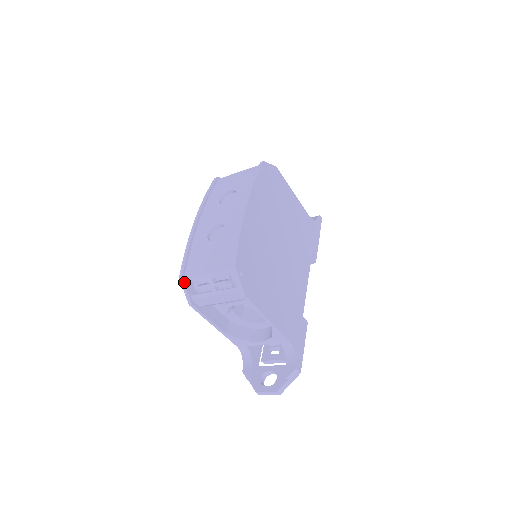
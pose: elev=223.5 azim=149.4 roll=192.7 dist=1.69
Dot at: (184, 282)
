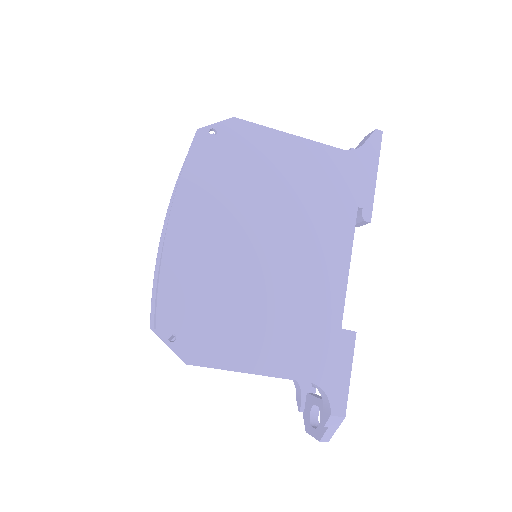
Dot at: occluded
